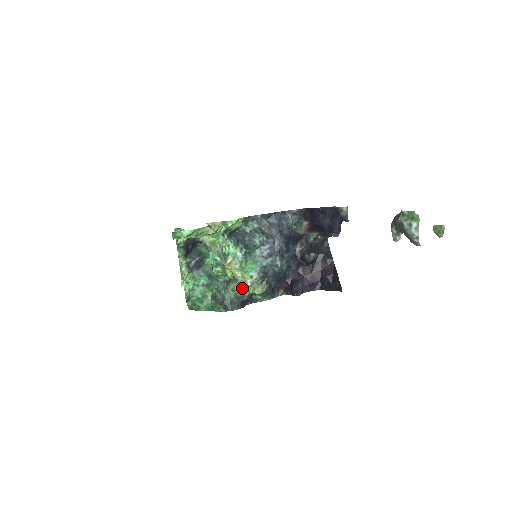
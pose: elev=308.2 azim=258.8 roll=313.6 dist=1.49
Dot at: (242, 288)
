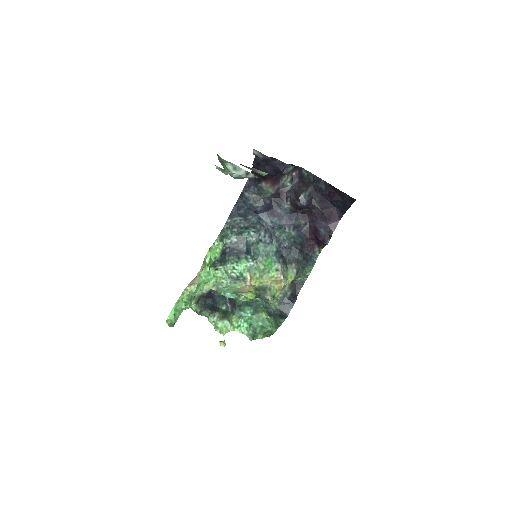
Dot at: (277, 288)
